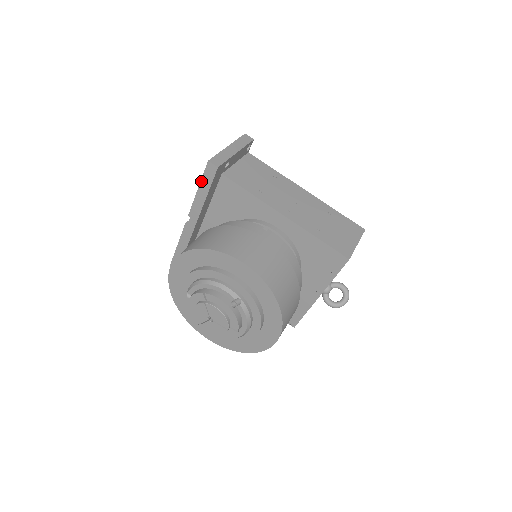
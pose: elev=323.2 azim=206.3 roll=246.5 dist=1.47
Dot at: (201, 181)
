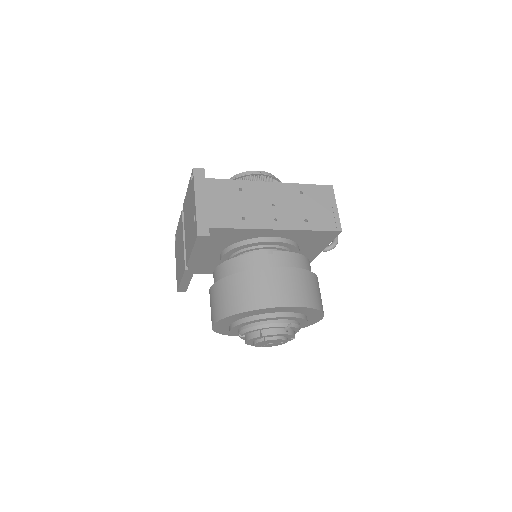
Dot at: (194, 247)
